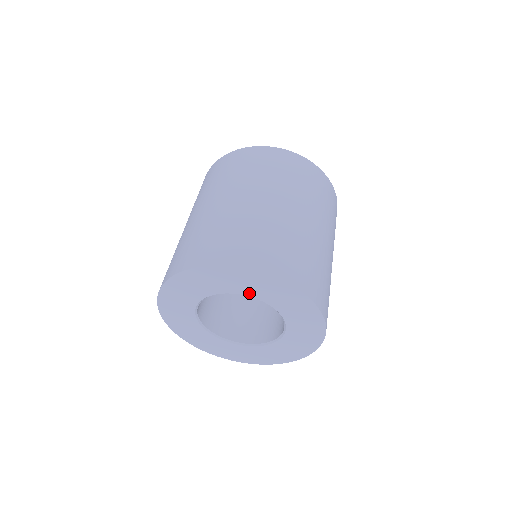
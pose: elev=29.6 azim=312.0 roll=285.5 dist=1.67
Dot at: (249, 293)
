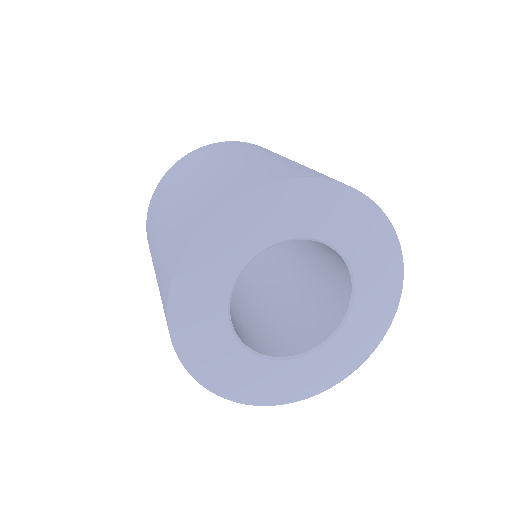
Dot at: (274, 237)
